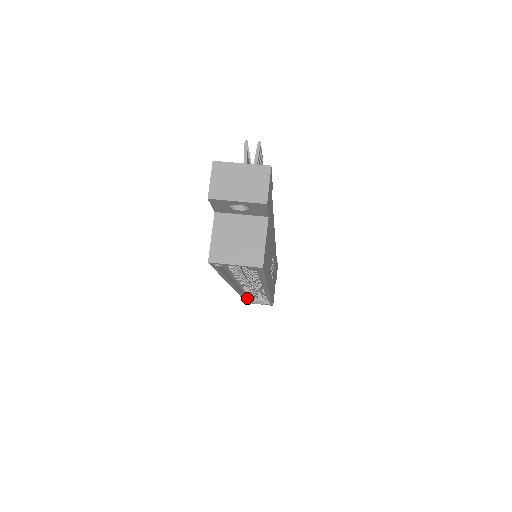
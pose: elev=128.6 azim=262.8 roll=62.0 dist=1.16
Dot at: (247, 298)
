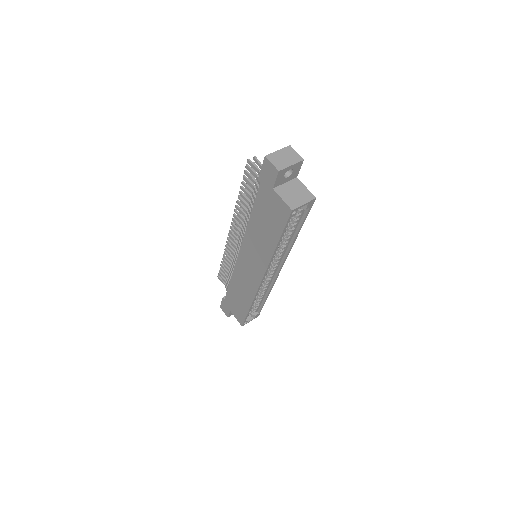
Dot at: (246, 315)
